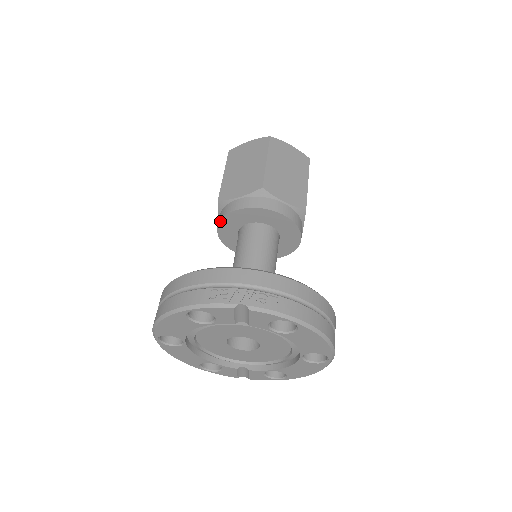
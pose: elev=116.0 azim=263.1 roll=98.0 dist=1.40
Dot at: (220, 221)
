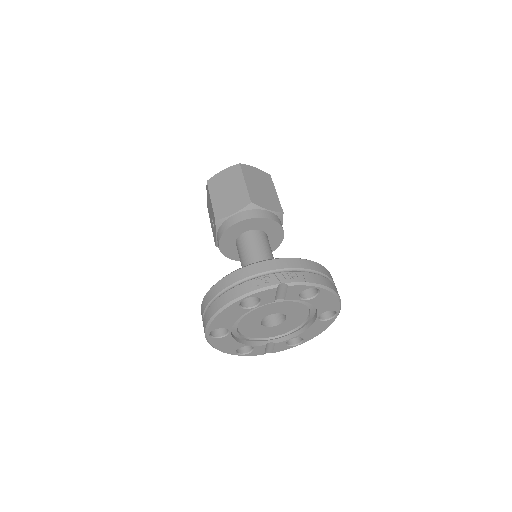
Dot at: (222, 236)
